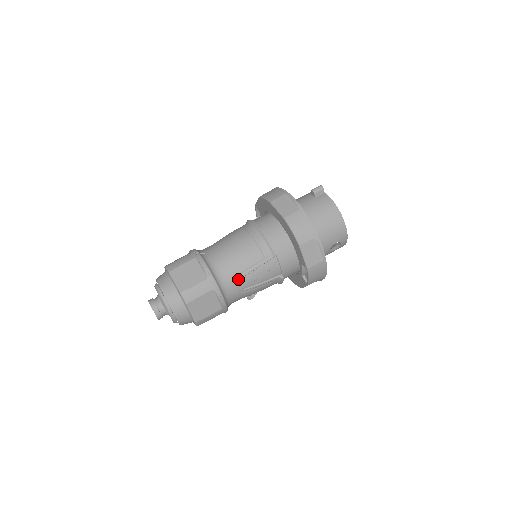
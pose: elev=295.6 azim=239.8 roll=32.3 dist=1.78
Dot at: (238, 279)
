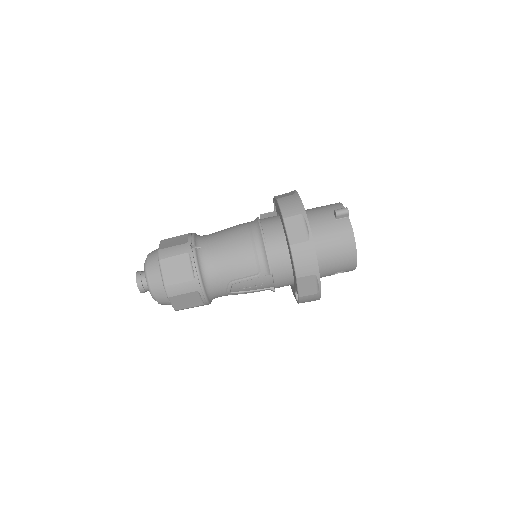
Dot at: (226, 285)
